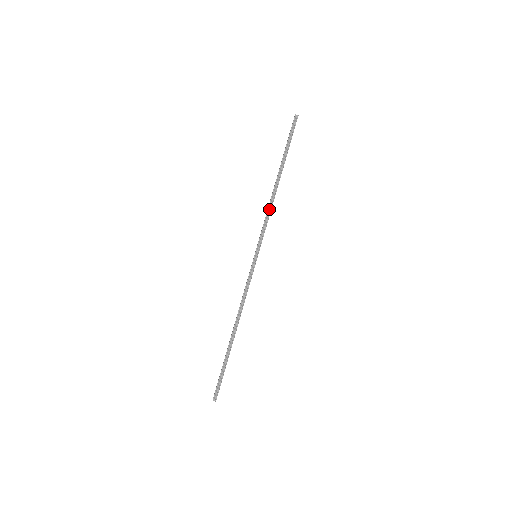
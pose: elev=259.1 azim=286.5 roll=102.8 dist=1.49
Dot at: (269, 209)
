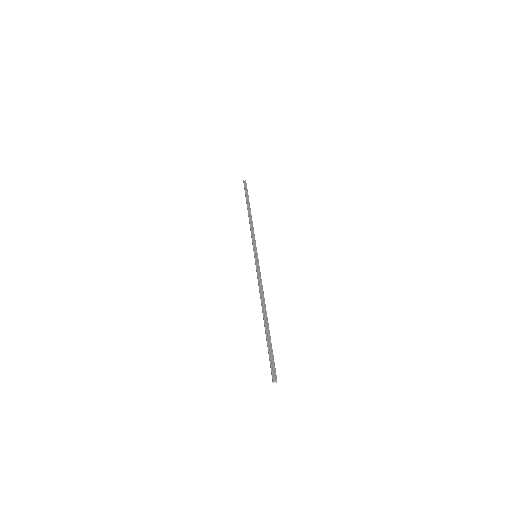
Dot at: (251, 227)
